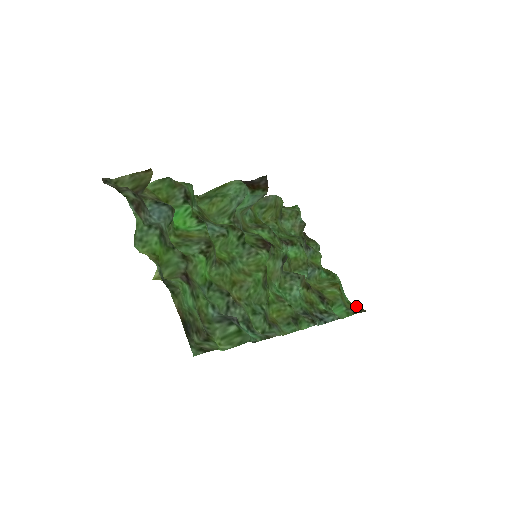
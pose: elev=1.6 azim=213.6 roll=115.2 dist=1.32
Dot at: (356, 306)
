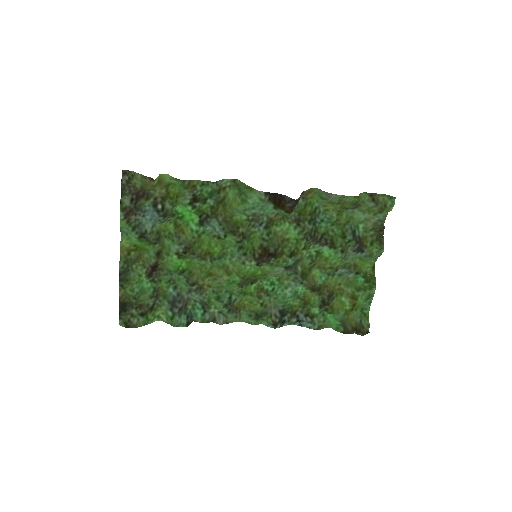
Dot at: (359, 325)
